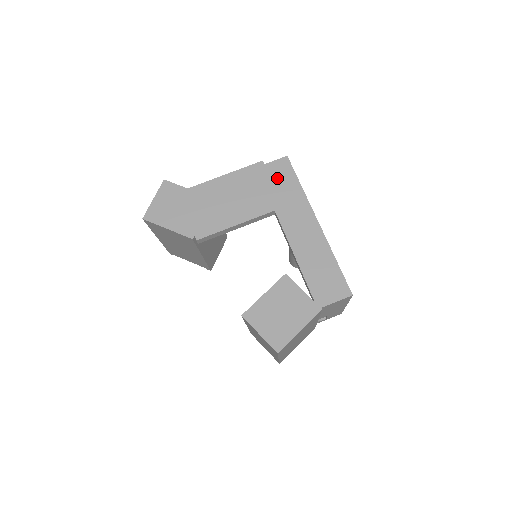
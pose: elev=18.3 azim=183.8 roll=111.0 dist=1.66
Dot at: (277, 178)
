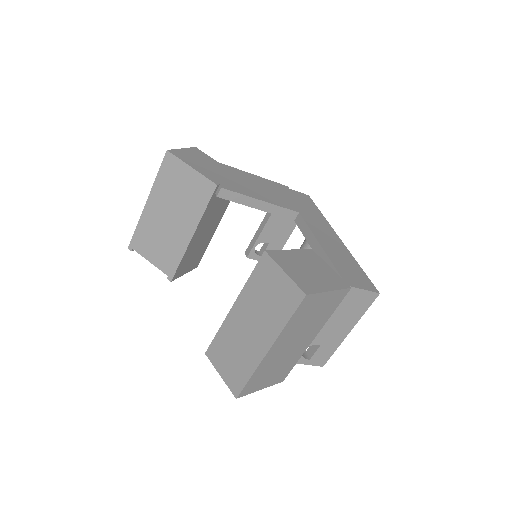
Dot at: (301, 200)
